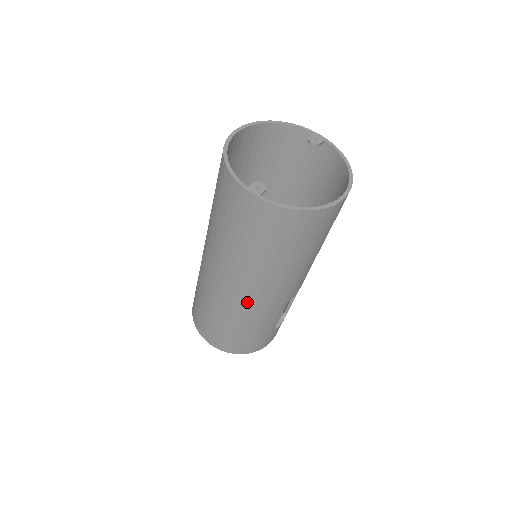
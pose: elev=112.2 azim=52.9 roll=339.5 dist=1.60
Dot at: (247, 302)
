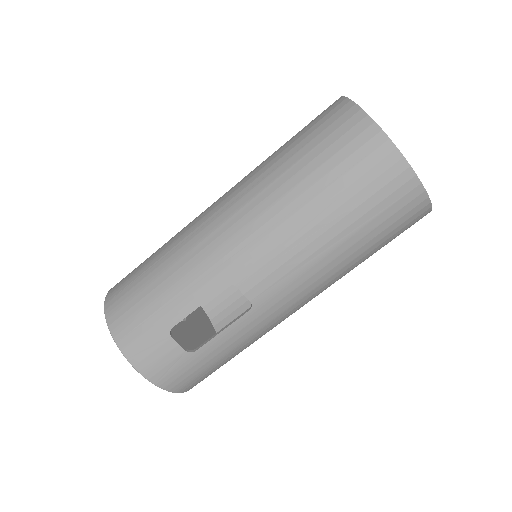
Dot at: (210, 224)
